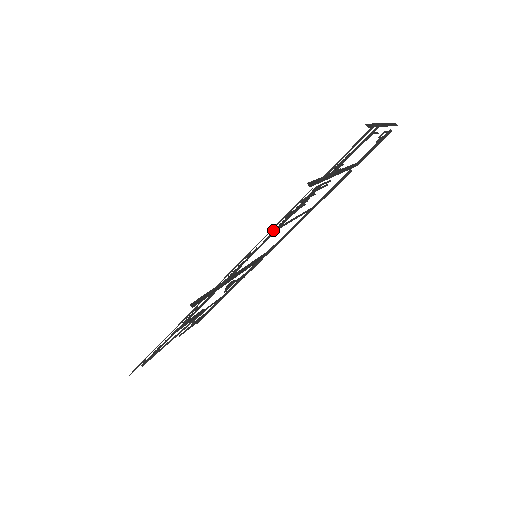
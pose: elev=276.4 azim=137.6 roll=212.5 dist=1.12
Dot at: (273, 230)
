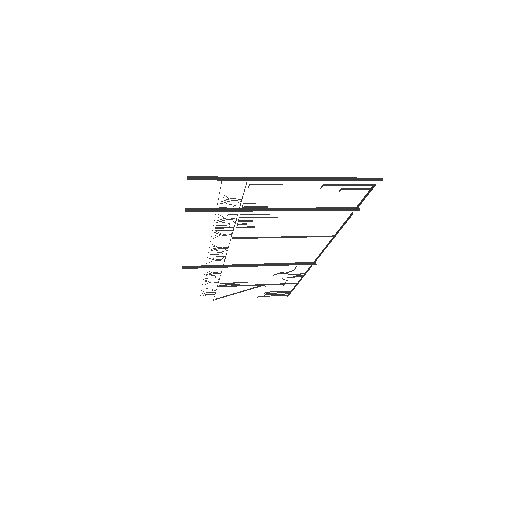
Dot at: occluded
